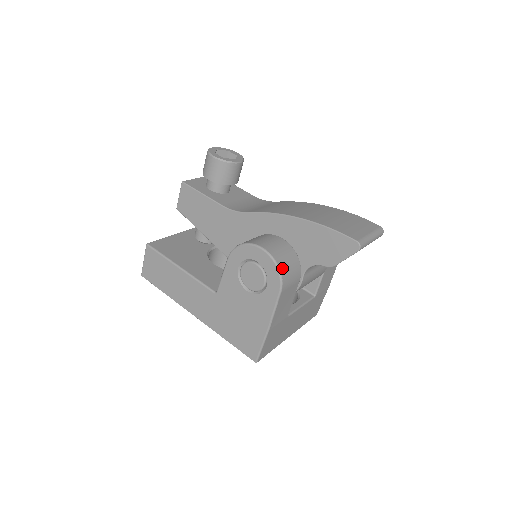
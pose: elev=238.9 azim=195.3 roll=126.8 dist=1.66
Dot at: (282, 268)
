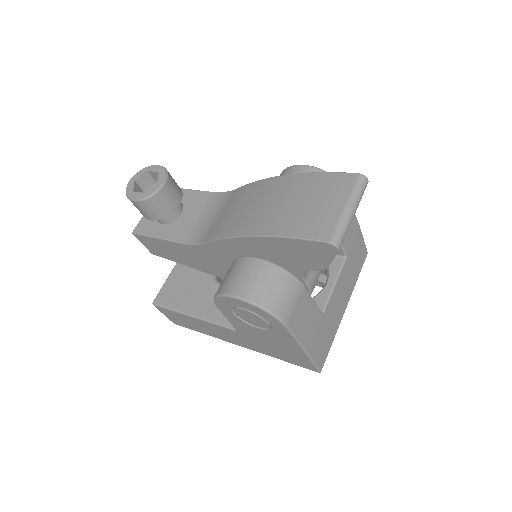
Dot at: (270, 305)
